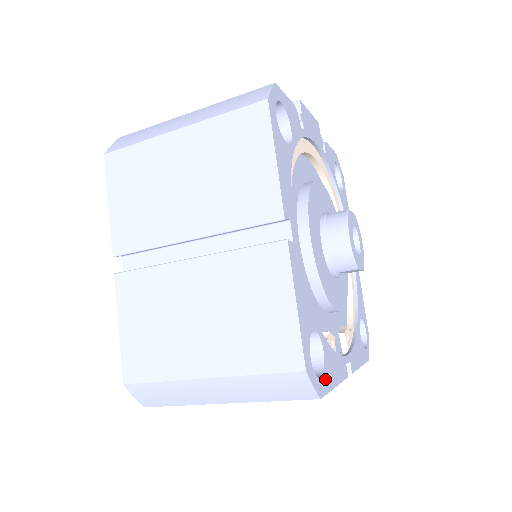
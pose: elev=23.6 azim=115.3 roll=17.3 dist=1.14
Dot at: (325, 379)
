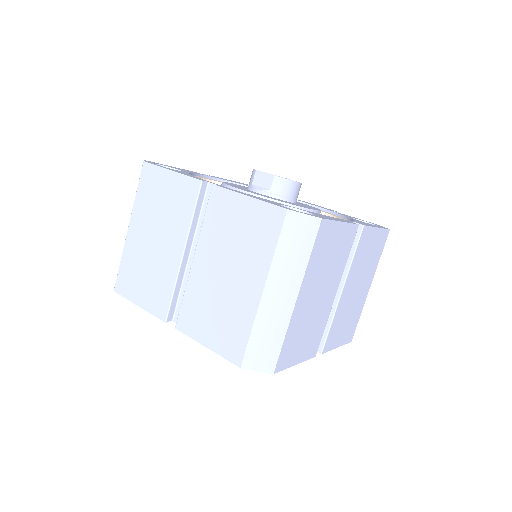
Dot at: occluded
